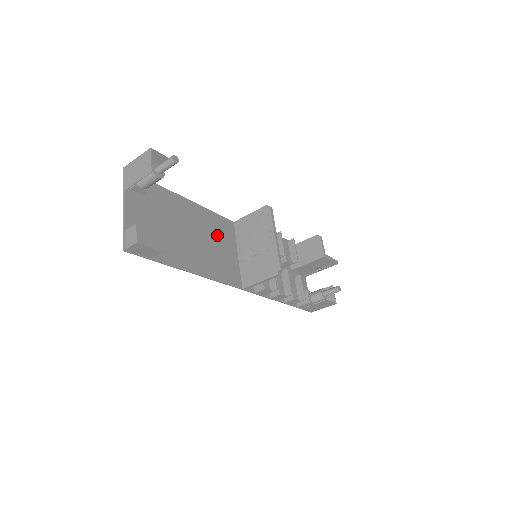
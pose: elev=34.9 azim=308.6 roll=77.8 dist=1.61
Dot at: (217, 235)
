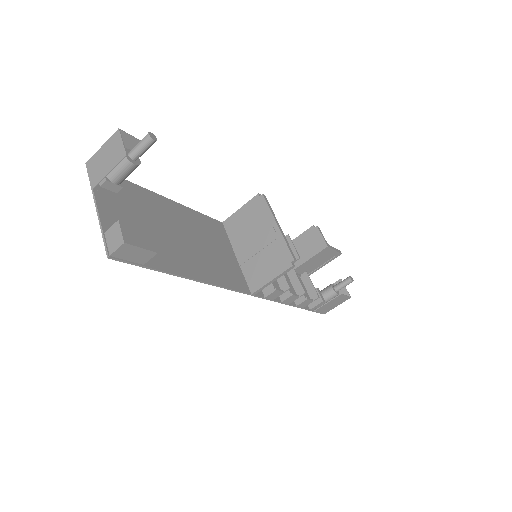
Dot at: (209, 237)
